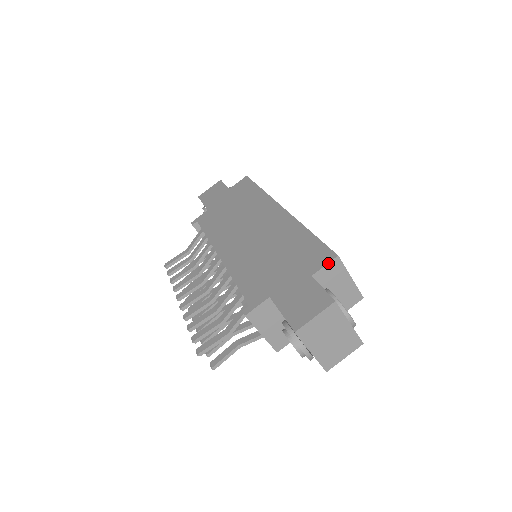
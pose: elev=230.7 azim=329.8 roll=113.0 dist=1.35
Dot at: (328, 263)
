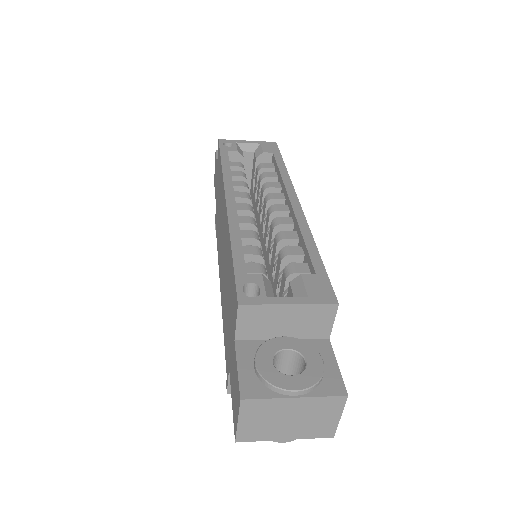
Dot at: (236, 318)
